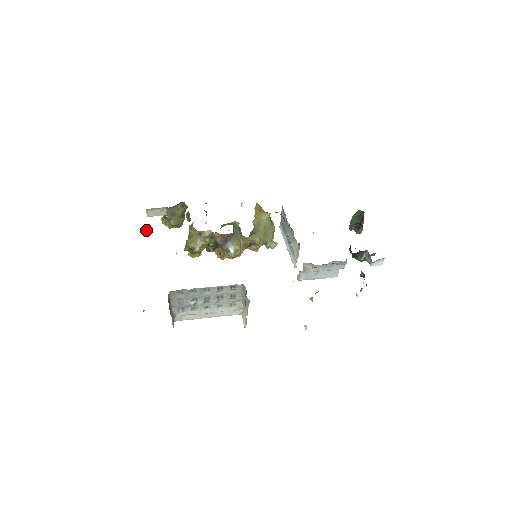
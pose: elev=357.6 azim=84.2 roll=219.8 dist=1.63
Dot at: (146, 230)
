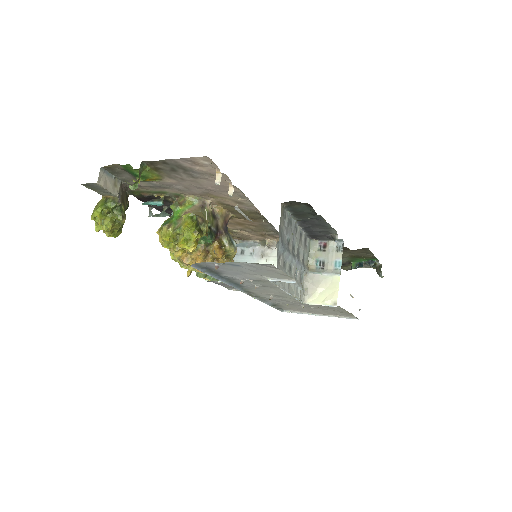
Dot at: (140, 173)
